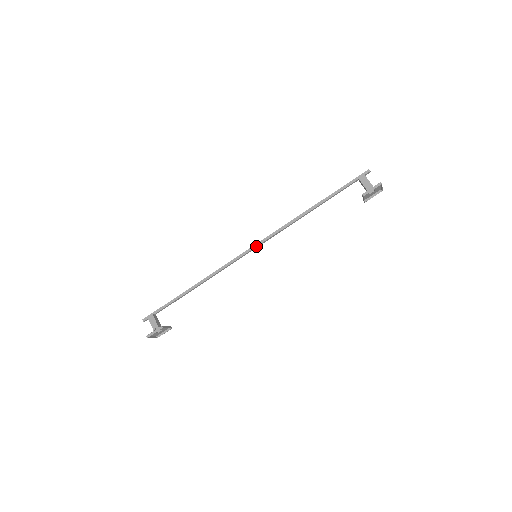
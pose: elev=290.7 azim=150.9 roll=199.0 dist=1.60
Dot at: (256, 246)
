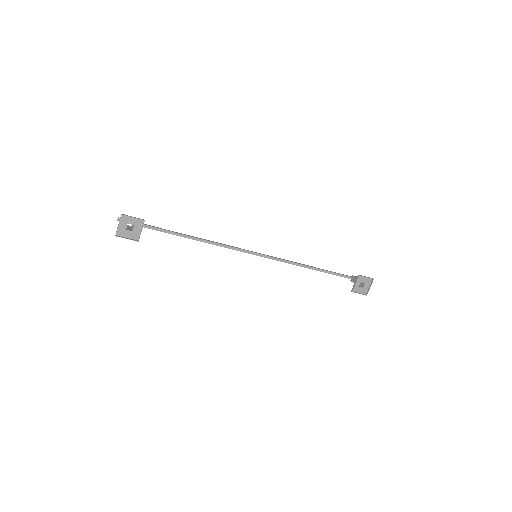
Dot at: (259, 253)
